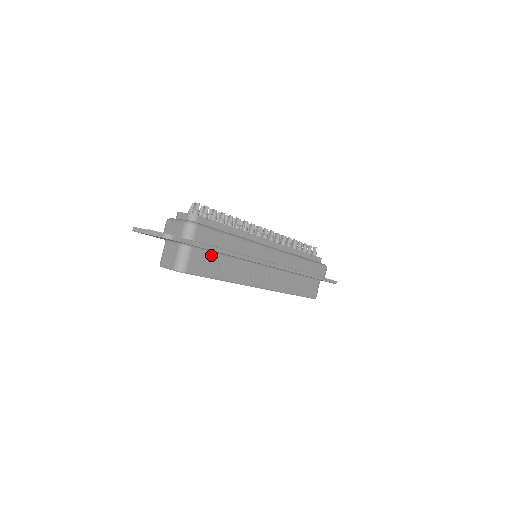
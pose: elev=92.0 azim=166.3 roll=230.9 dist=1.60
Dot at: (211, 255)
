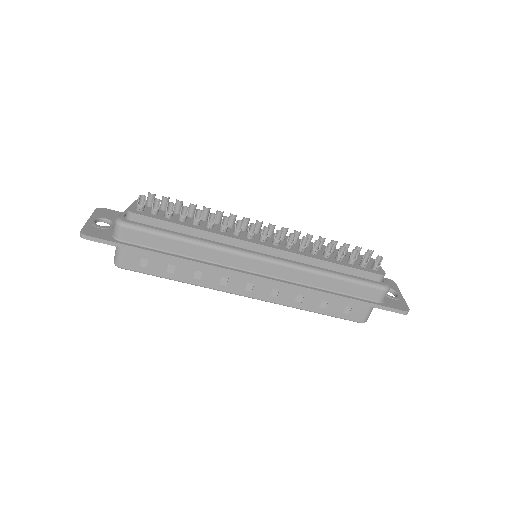
Dot at: occluded
